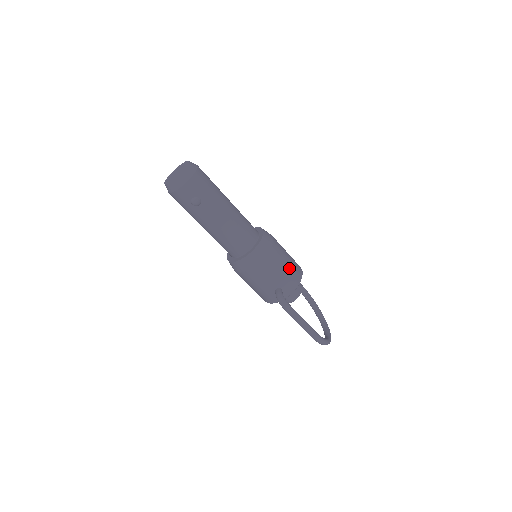
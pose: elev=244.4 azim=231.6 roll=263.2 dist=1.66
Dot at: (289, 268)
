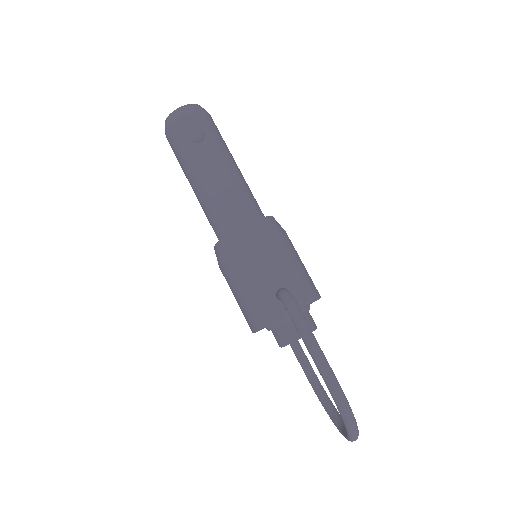
Dot at: (303, 271)
